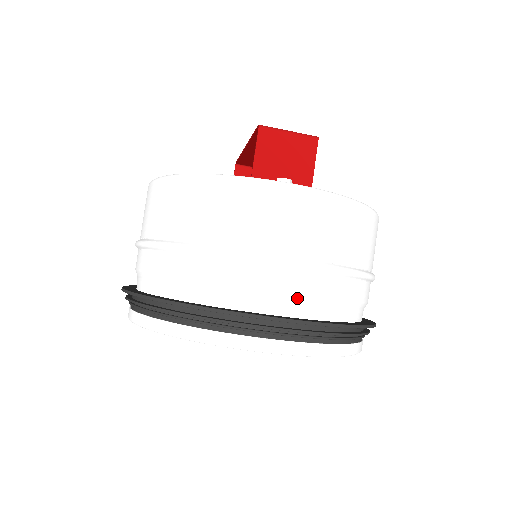
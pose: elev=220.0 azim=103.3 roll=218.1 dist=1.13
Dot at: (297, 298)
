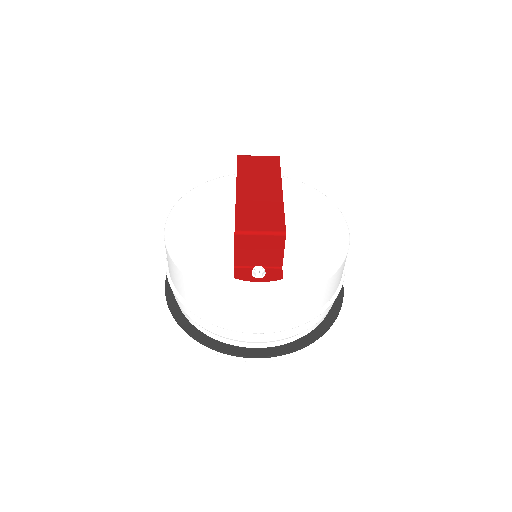
Dot at: (269, 342)
